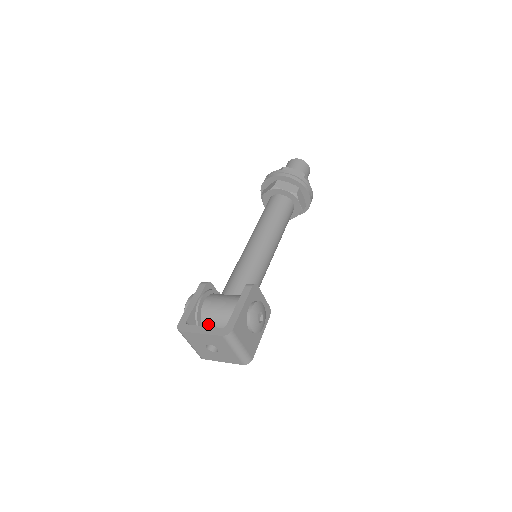
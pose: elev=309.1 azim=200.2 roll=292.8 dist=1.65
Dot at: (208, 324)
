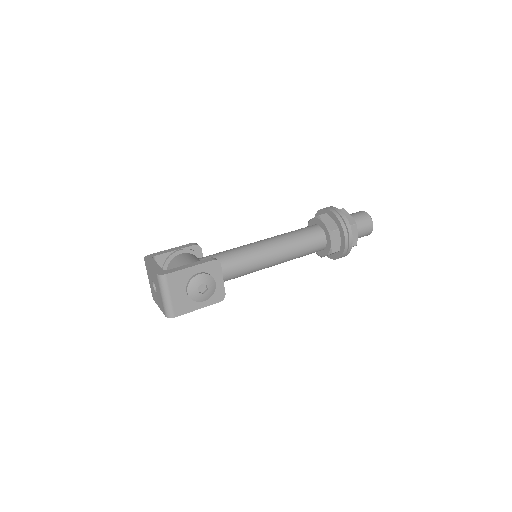
Dot at: occluded
